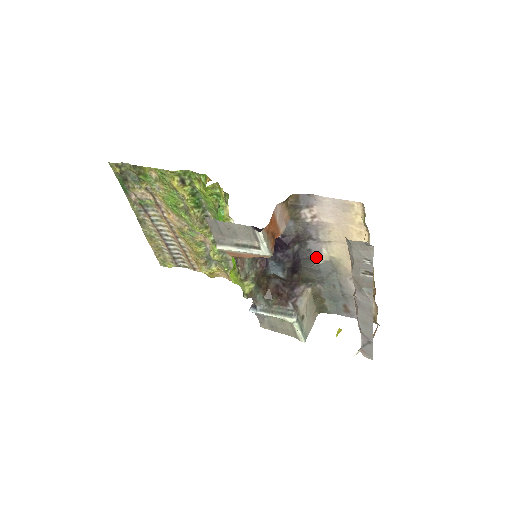
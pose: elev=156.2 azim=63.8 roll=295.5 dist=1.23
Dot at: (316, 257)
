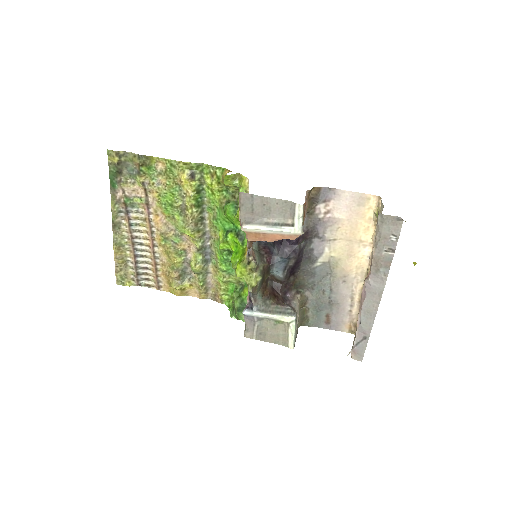
Dot at: (316, 258)
